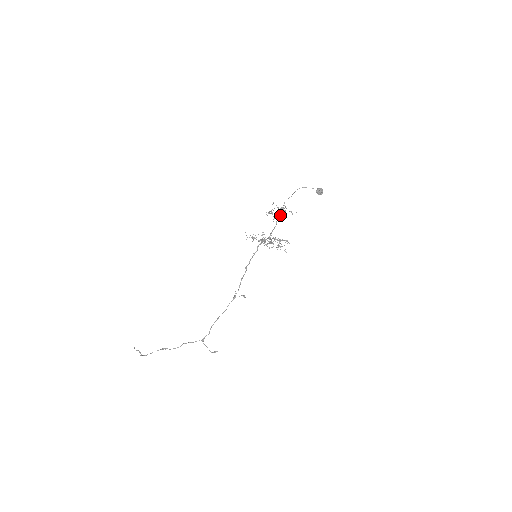
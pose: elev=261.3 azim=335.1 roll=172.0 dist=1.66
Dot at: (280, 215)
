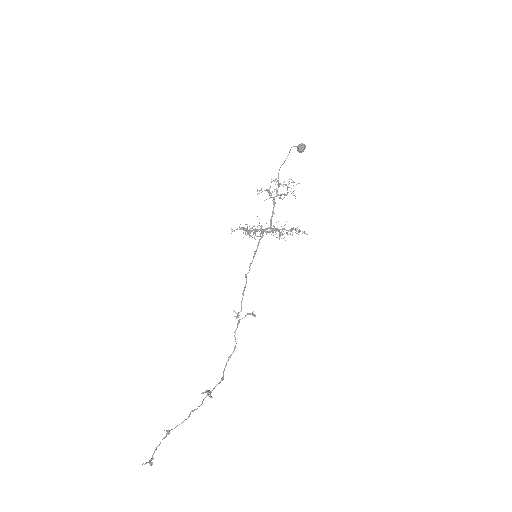
Dot at: (277, 192)
